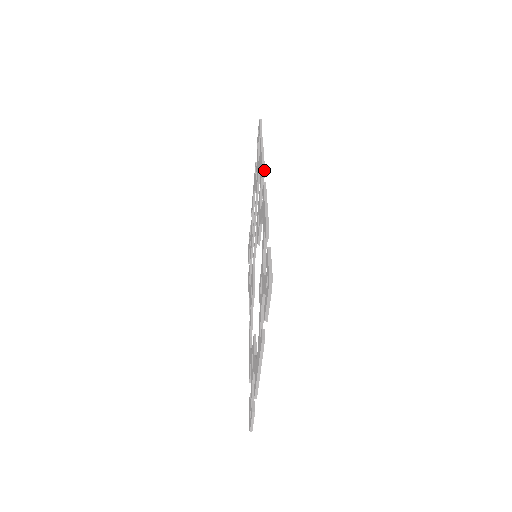
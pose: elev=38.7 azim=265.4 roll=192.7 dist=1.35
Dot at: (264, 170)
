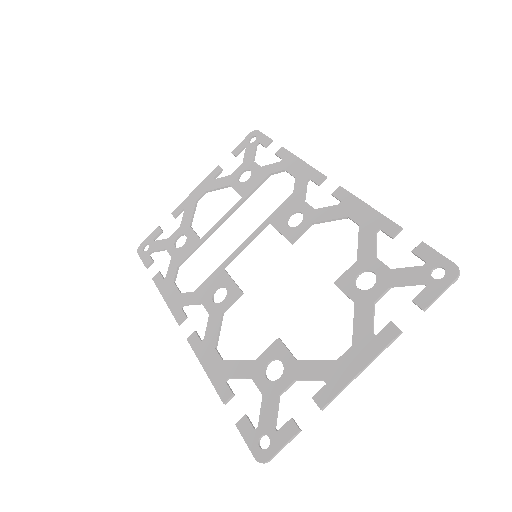
Dot at: (326, 176)
